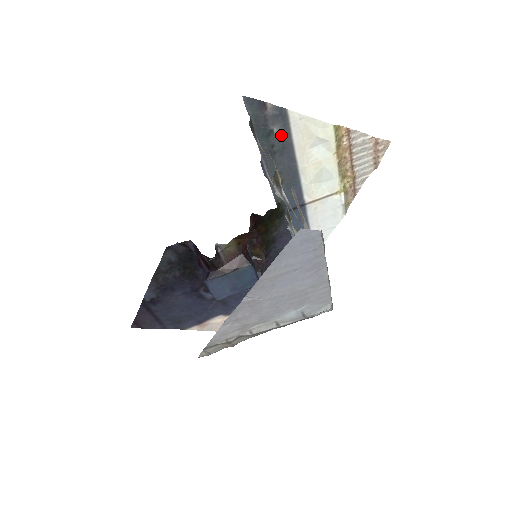
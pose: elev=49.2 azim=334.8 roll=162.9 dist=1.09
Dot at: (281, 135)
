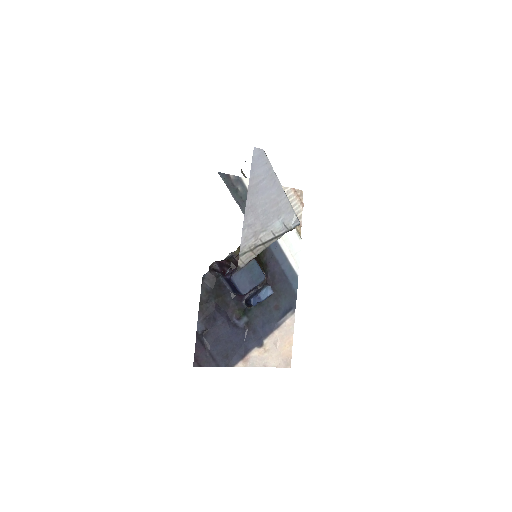
Dot at: (243, 191)
